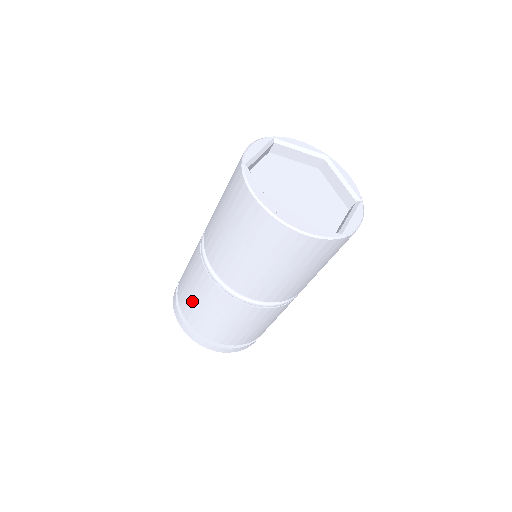
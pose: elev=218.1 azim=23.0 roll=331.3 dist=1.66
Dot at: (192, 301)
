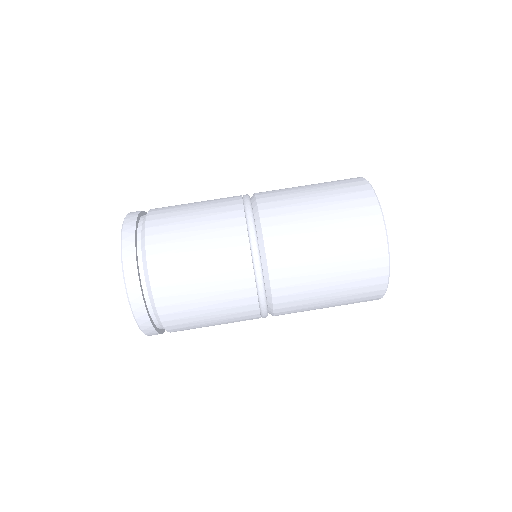
Dot at: (186, 252)
